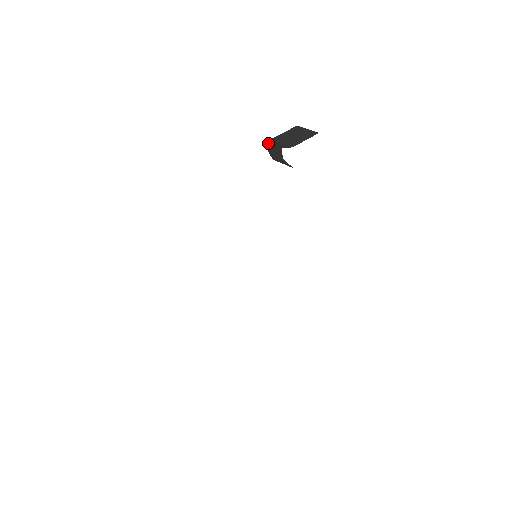
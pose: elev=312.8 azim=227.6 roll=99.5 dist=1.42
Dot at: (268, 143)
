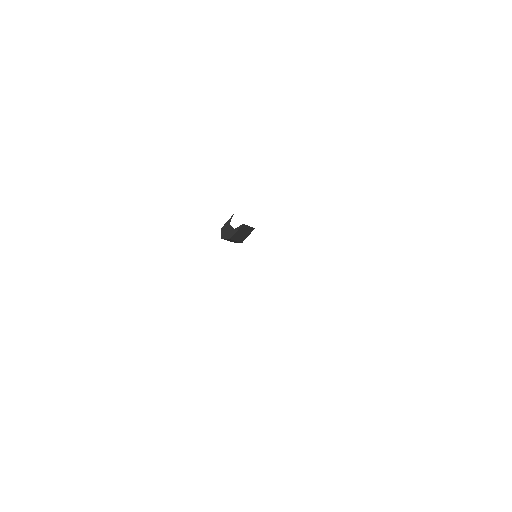
Dot at: (221, 234)
